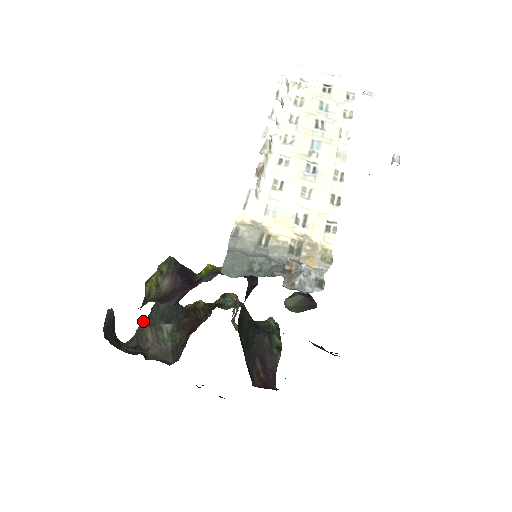
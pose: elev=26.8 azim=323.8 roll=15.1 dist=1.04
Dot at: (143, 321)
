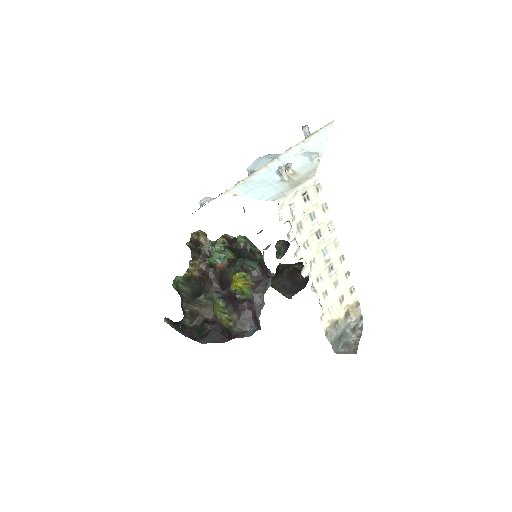
Dot at: (184, 305)
